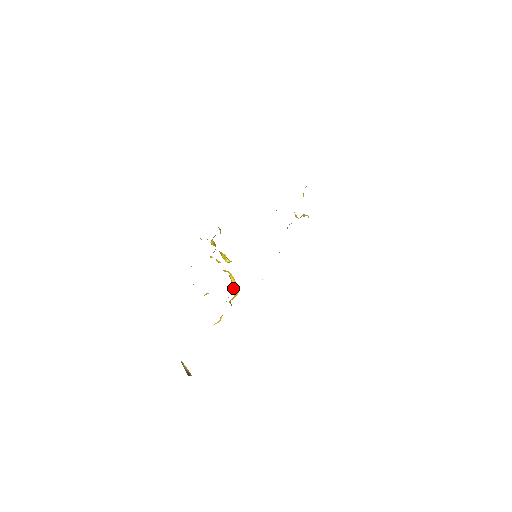
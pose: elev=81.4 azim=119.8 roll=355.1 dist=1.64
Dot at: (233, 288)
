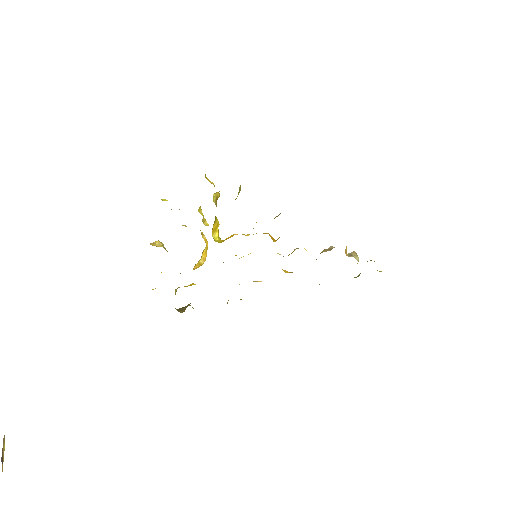
Dot at: (196, 268)
